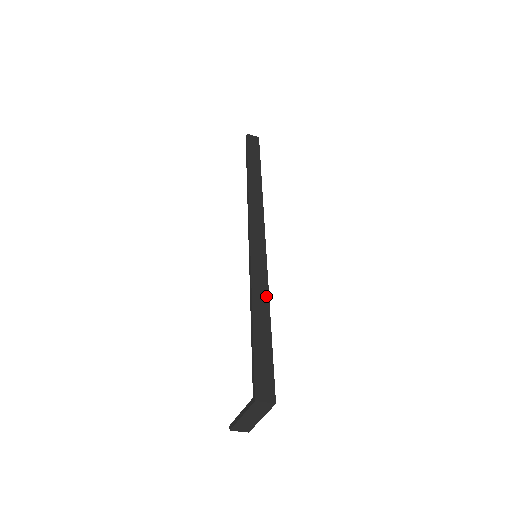
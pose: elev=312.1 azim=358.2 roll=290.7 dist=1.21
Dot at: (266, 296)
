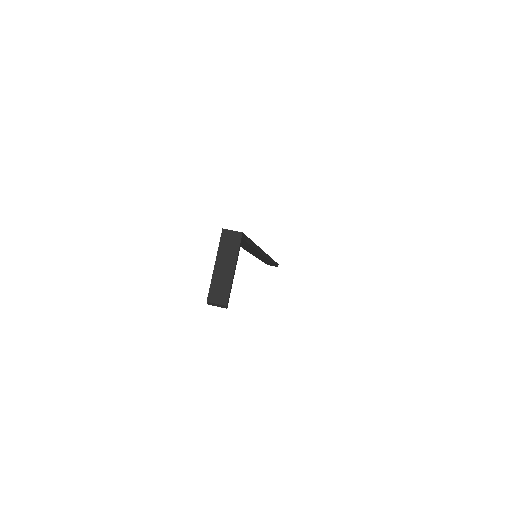
Dot at: occluded
